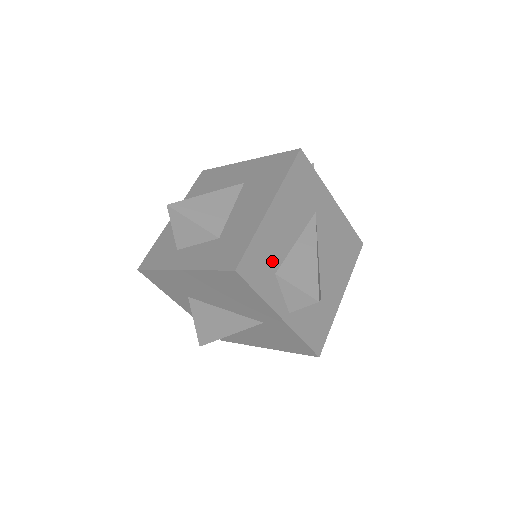
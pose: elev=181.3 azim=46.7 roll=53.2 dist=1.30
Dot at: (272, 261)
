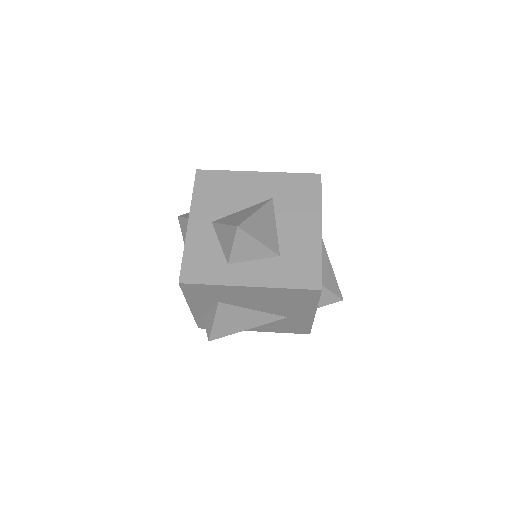
Dot at: occluded
